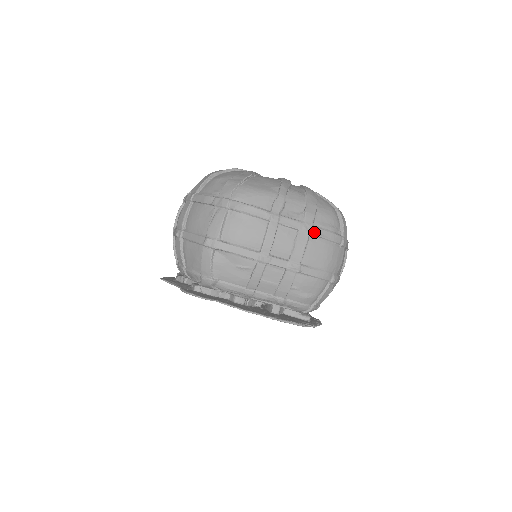
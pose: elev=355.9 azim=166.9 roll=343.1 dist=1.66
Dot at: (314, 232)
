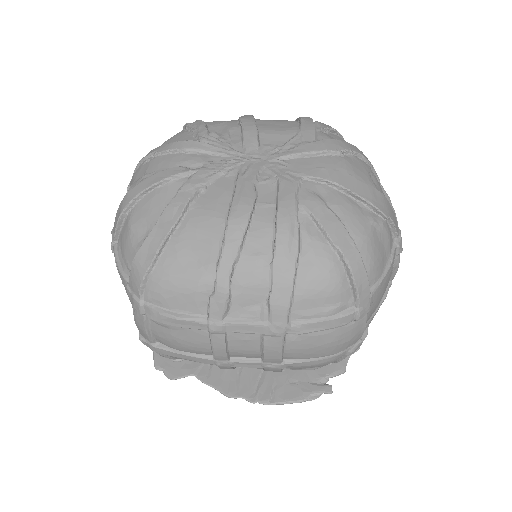
Dot at: (292, 332)
